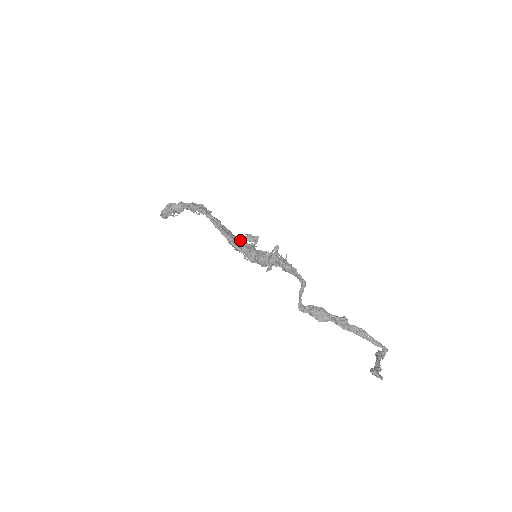
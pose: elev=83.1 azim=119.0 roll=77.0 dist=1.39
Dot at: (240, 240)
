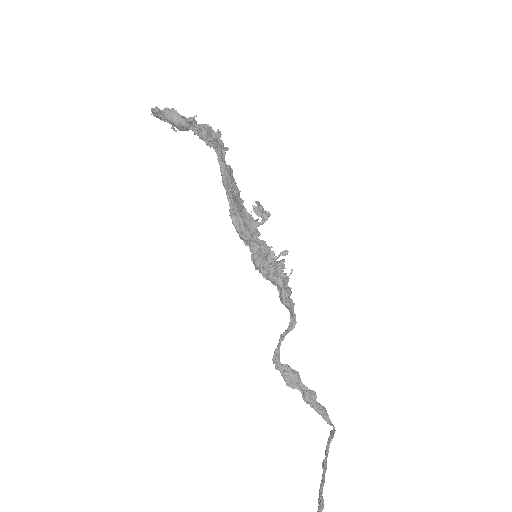
Dot at: (246, 211)
